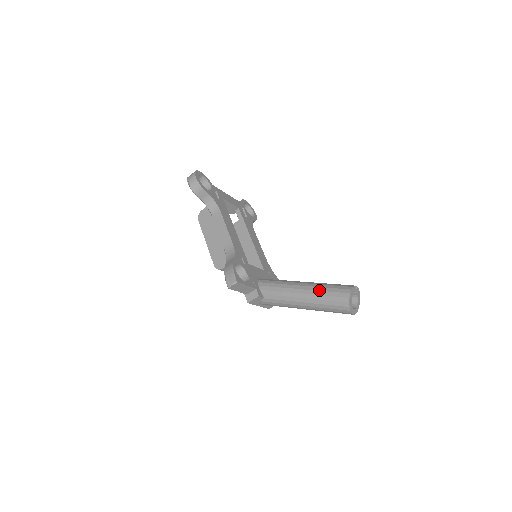
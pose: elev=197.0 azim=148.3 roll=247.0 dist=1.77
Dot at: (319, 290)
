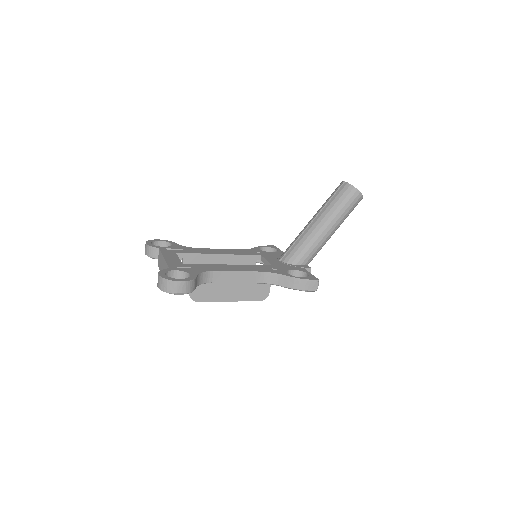
Dot at: (338, 213)
